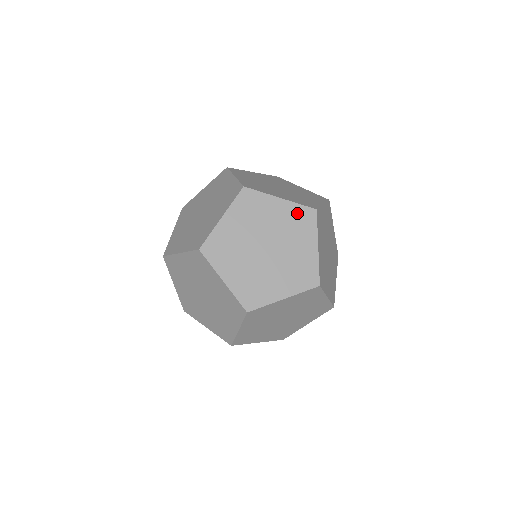
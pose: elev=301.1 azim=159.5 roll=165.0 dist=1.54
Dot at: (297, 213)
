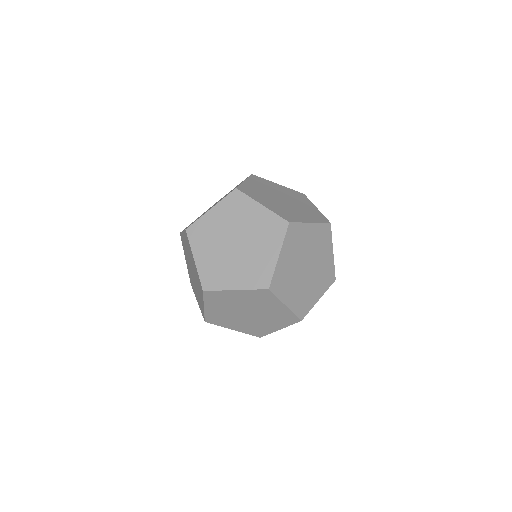
Dot at: (293, 192)
